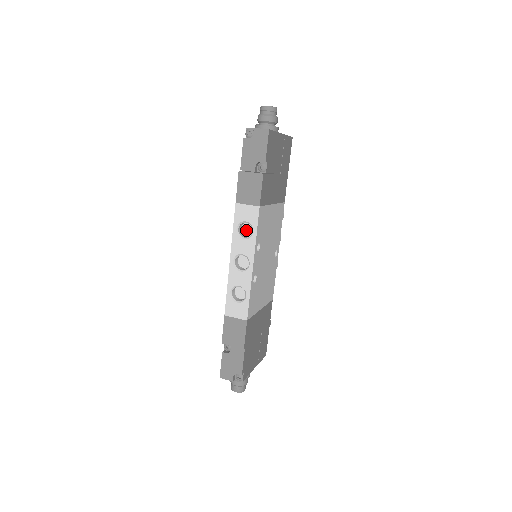
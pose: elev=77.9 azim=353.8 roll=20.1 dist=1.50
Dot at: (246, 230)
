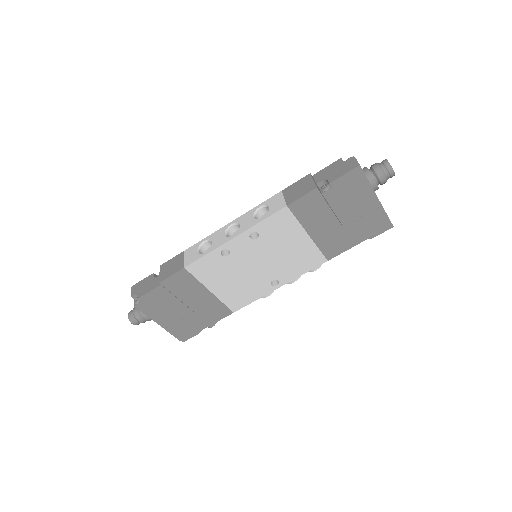
Dot at: occluded
